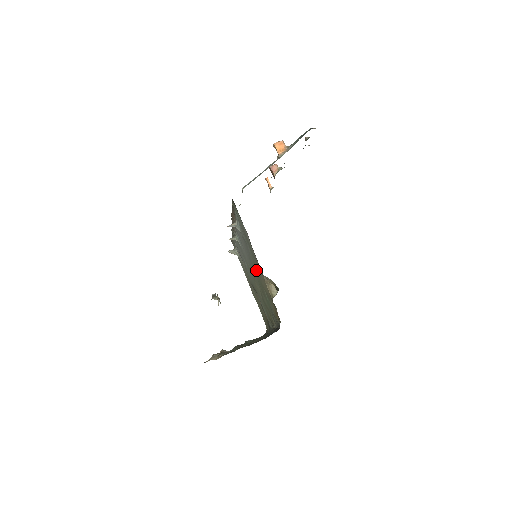
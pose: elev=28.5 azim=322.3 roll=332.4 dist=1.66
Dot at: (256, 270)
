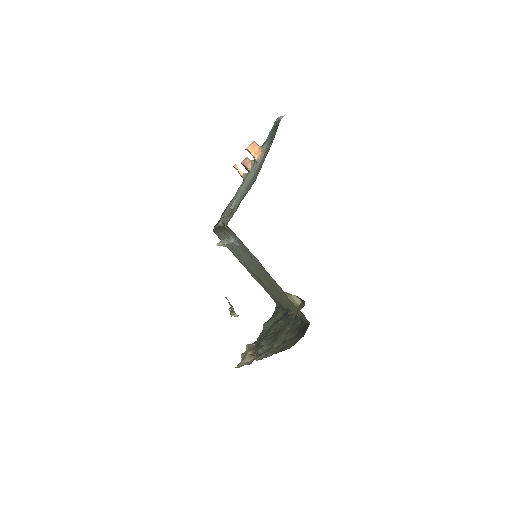
Dot at: (267, 278)
